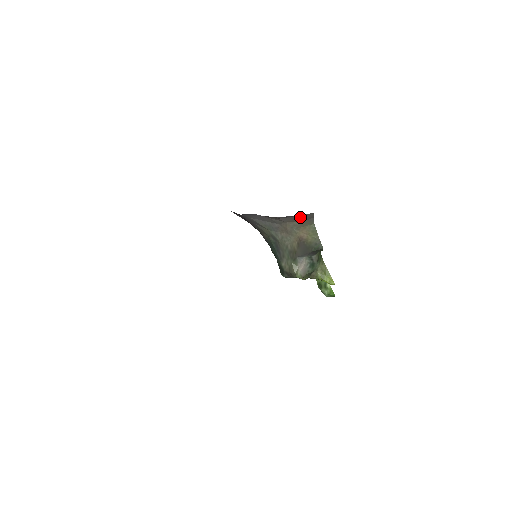
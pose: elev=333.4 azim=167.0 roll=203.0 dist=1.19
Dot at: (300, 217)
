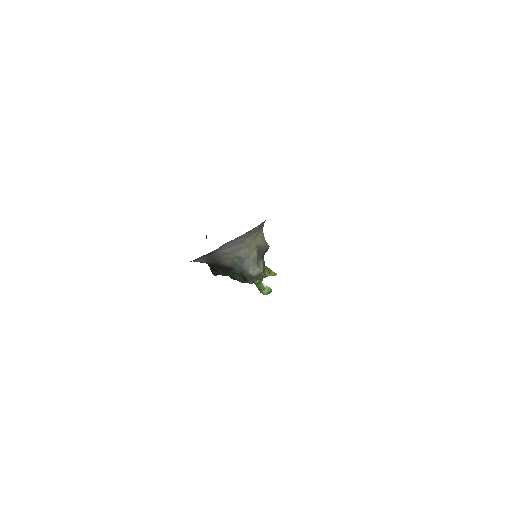
Dot at: (260, 226)
